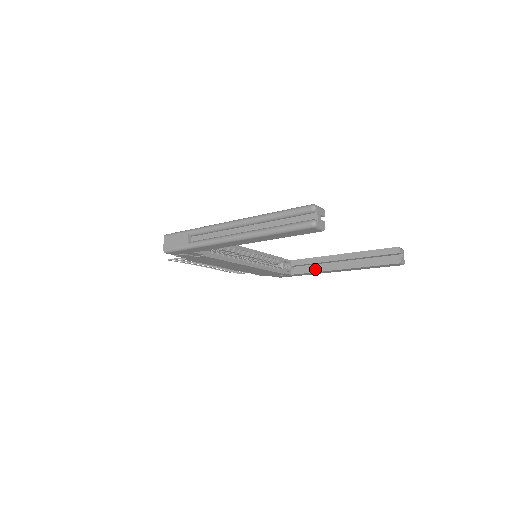
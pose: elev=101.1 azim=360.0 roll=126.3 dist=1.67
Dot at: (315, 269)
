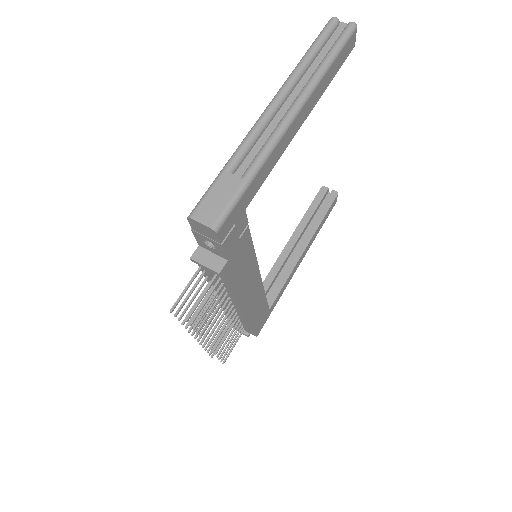
Dot at: (284, 276)
